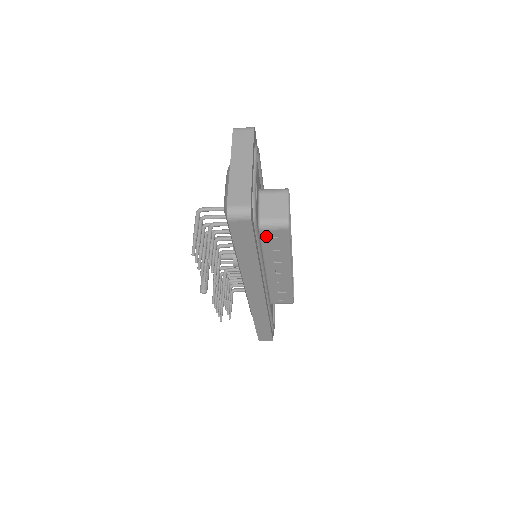
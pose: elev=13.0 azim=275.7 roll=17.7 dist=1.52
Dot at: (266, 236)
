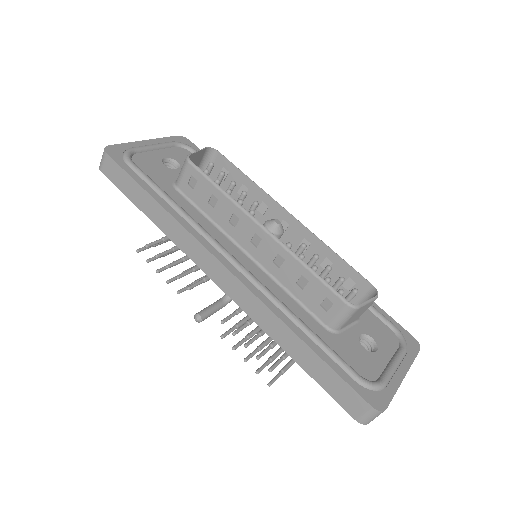
Dot at: (189, 192)
